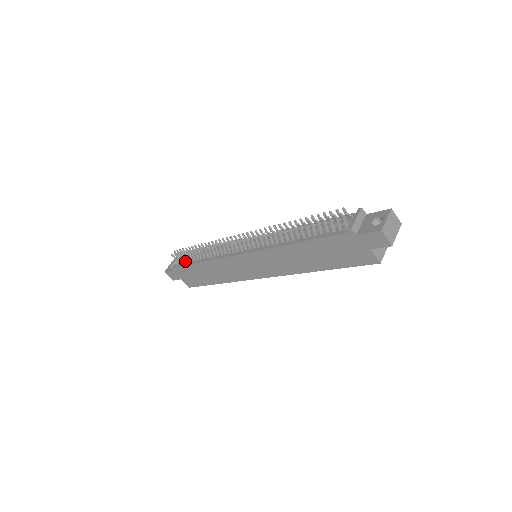
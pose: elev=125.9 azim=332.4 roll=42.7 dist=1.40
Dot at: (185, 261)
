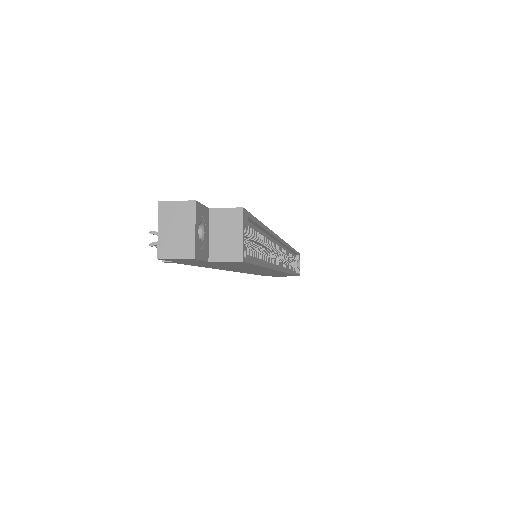
Dot at: occluded
